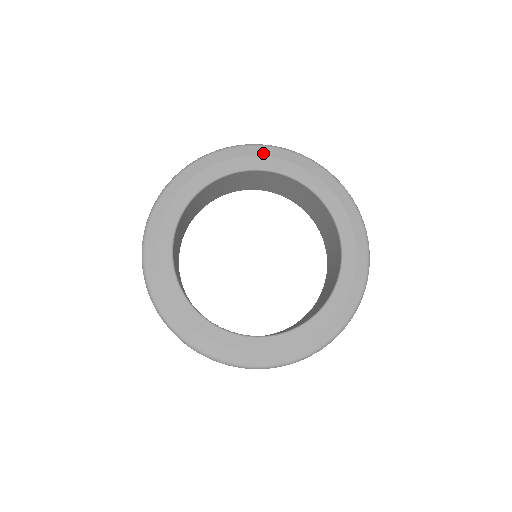
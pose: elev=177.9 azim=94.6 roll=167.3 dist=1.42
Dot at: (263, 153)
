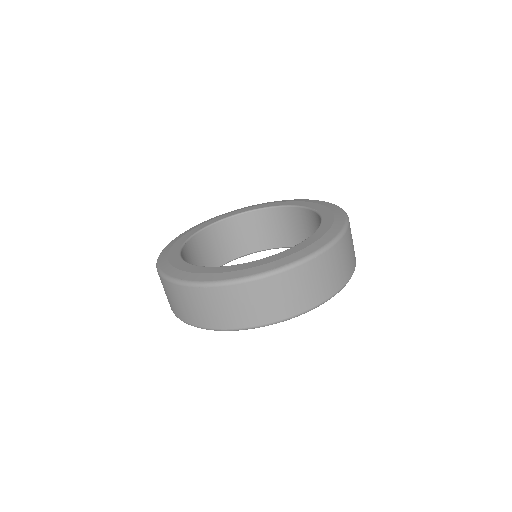
Dot at: (259, 205)
